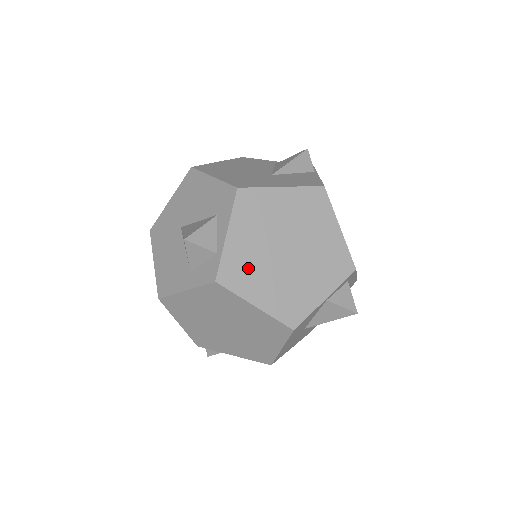
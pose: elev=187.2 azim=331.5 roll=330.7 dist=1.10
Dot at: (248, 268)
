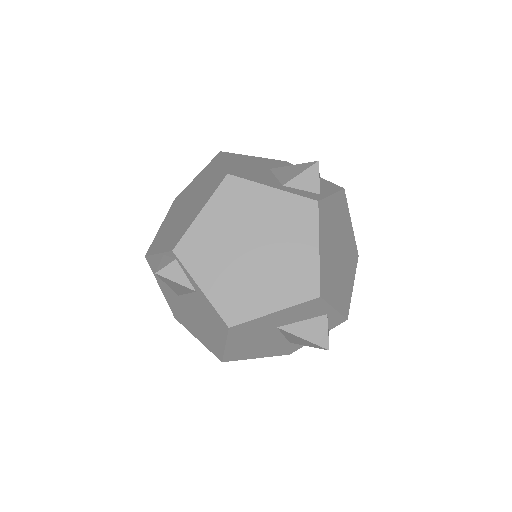
Dot at: (328, 225)
